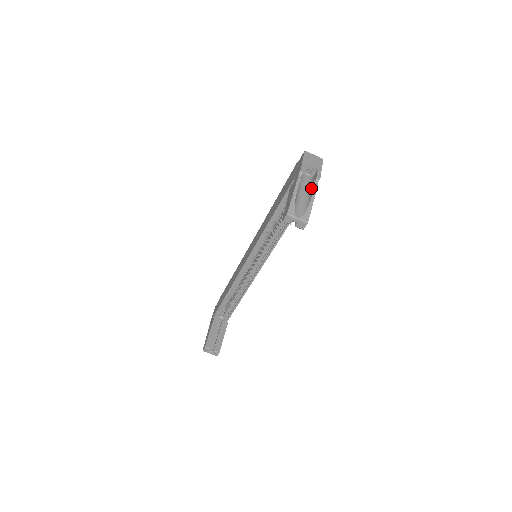
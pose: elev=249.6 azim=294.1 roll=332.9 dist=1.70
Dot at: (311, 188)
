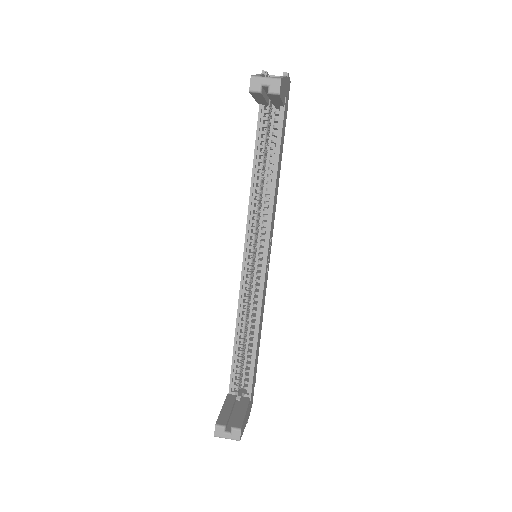
Dot at: occluded
